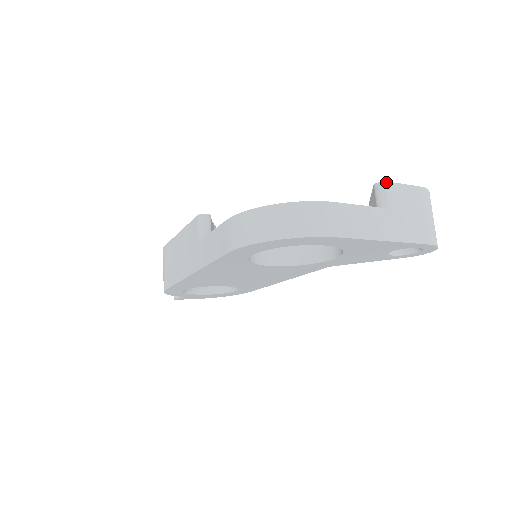
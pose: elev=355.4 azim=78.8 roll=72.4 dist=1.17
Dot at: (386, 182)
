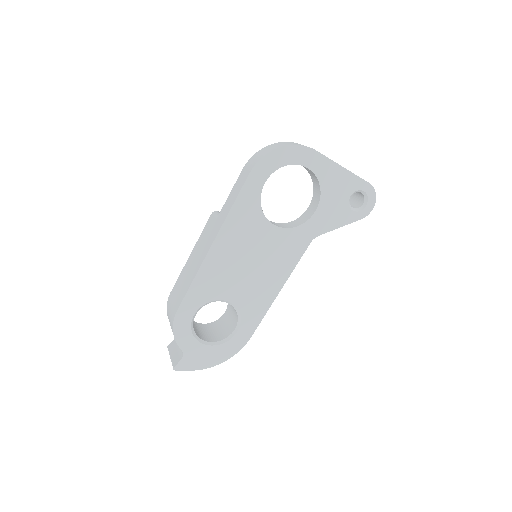
Dot at: occluded
